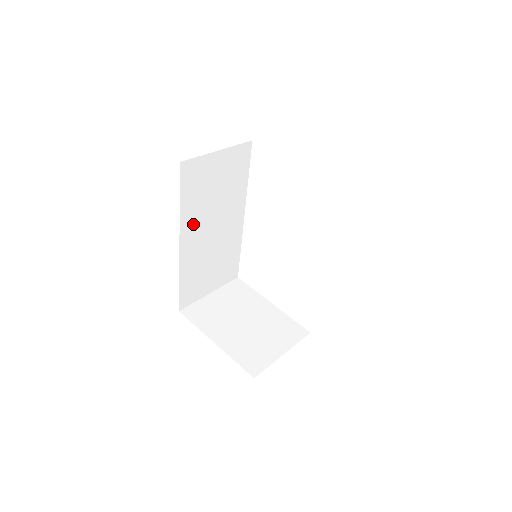
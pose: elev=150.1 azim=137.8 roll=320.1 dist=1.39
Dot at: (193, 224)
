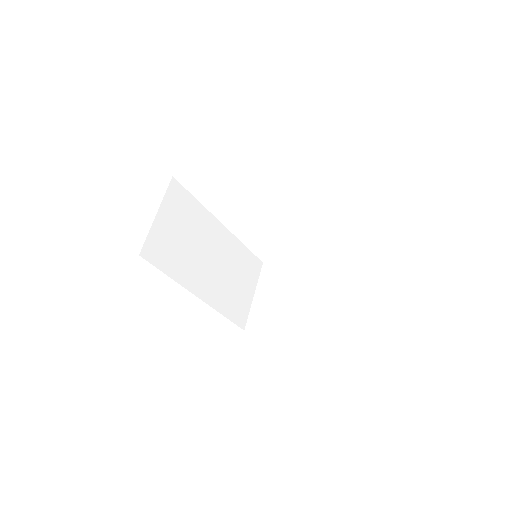
Dot at: (193, 275)
